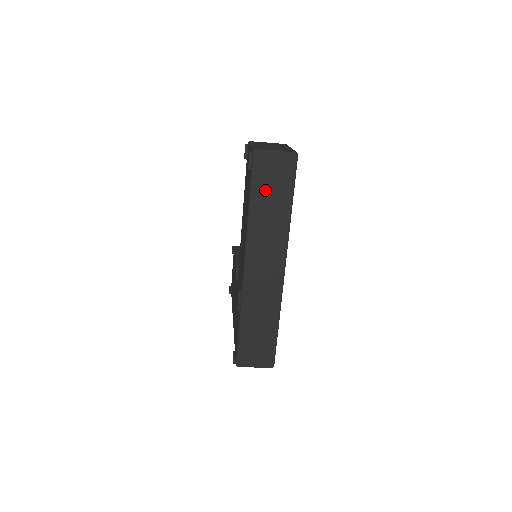
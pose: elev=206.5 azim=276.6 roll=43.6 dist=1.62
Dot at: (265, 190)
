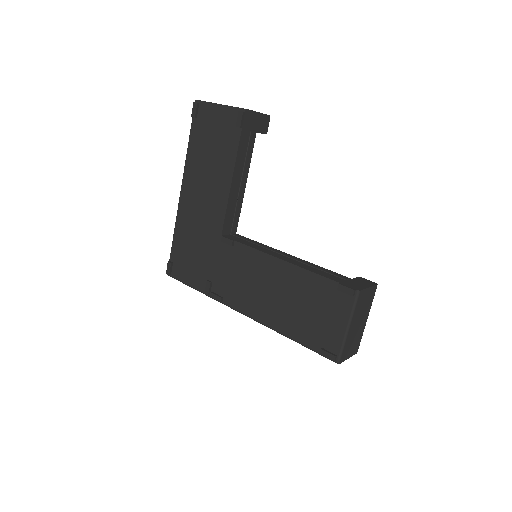
Dot at: occluded
